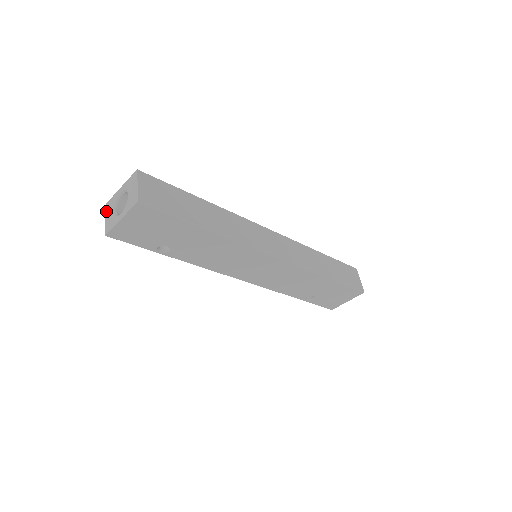
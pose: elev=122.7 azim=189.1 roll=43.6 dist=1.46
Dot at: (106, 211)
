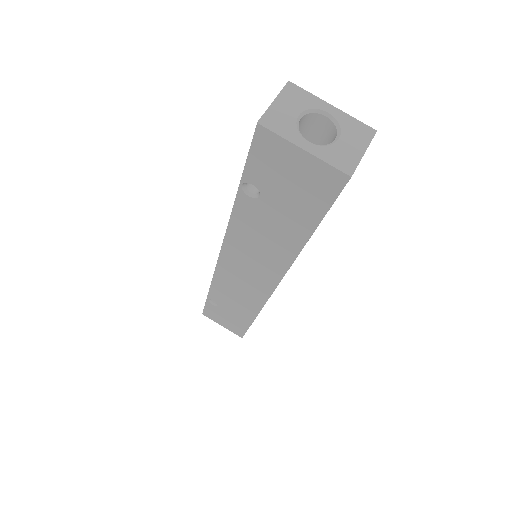
Dot at: (284, 92)
